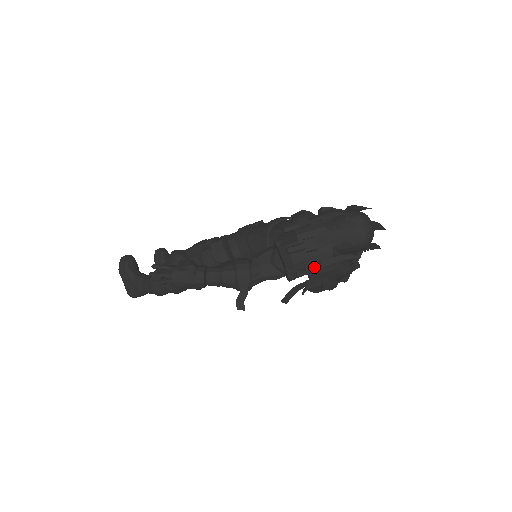
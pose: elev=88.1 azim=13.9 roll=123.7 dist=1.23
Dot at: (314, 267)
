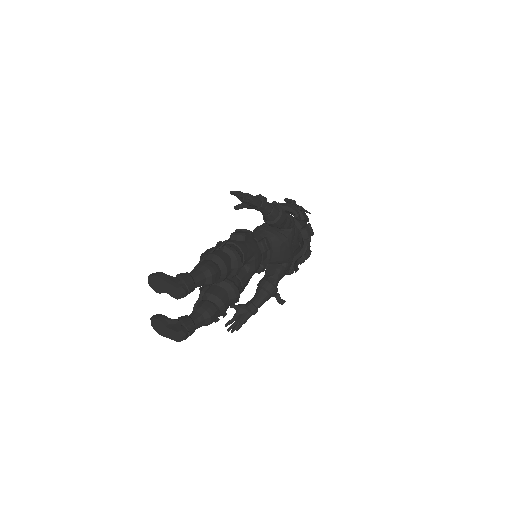
Dot at: (302, 207)
